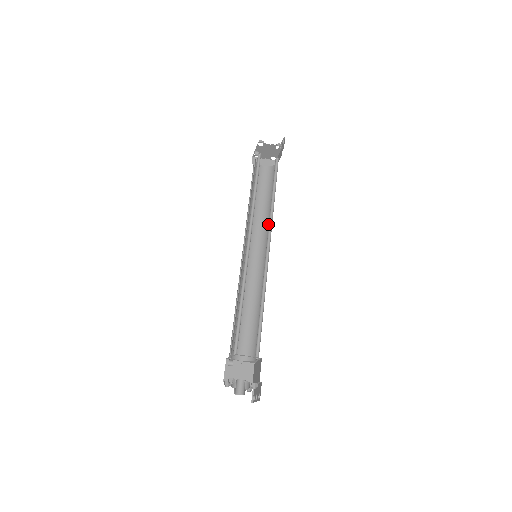
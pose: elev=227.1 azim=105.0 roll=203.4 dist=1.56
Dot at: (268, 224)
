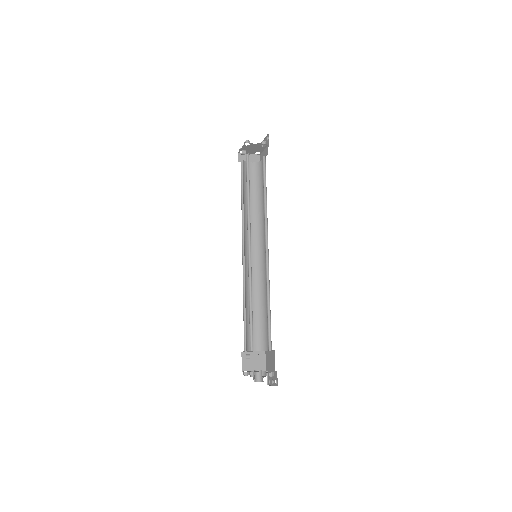
Dot at: (262, 222)
